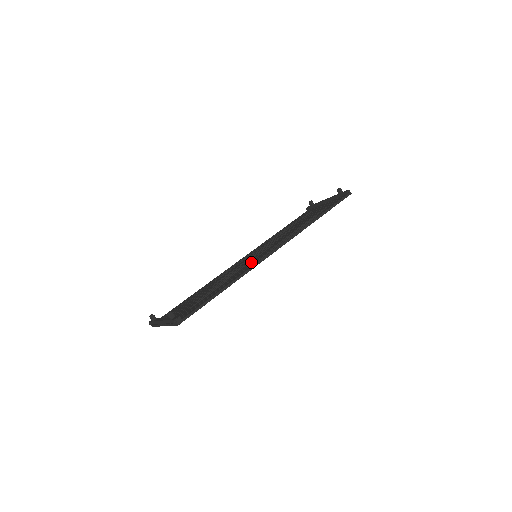
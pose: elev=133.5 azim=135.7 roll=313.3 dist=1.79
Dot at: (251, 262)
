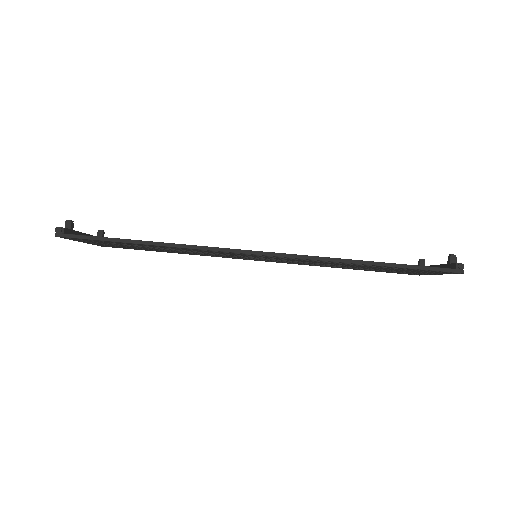
Dot at: occluded
